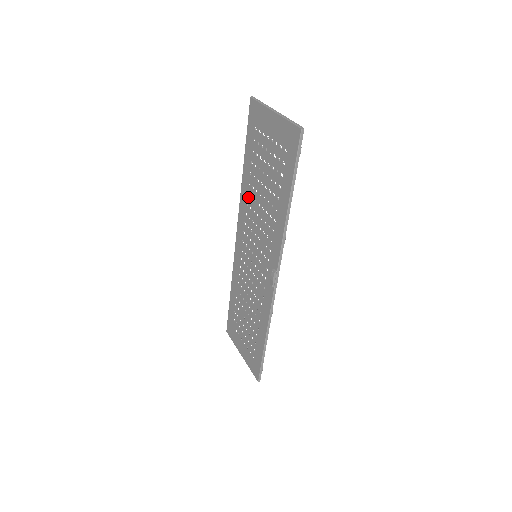
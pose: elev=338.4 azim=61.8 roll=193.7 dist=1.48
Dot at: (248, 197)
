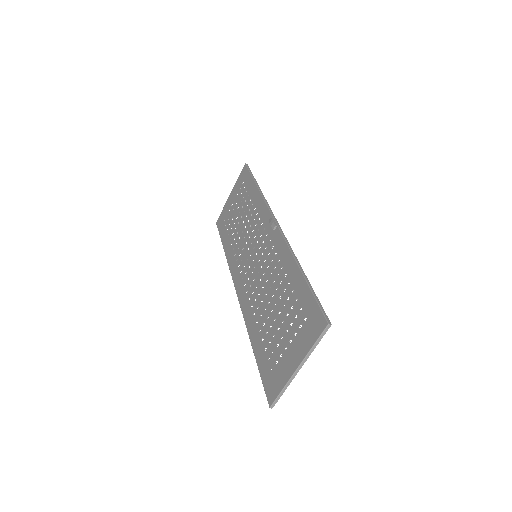
Dot at: (234, 250)
